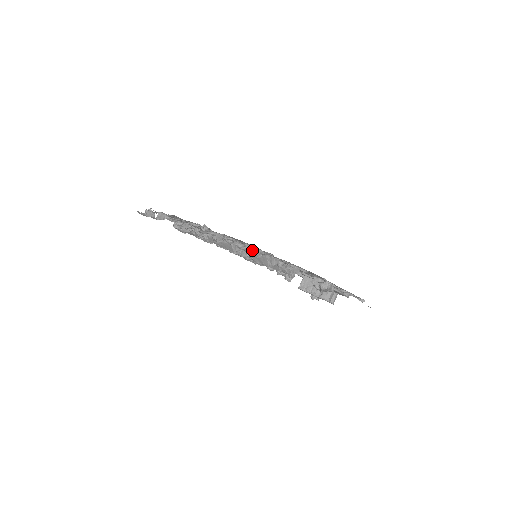
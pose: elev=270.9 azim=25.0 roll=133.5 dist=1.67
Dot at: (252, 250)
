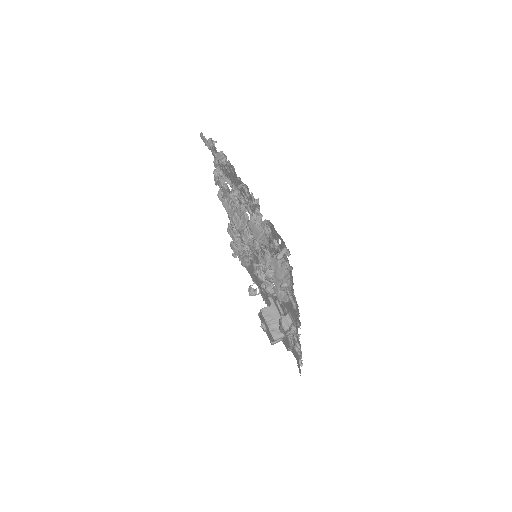
Dot at: occluded
